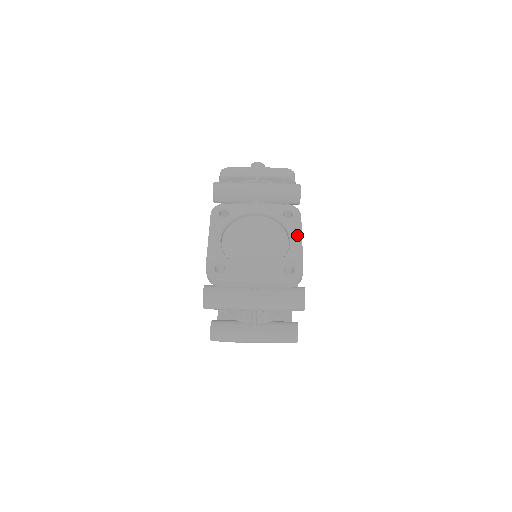
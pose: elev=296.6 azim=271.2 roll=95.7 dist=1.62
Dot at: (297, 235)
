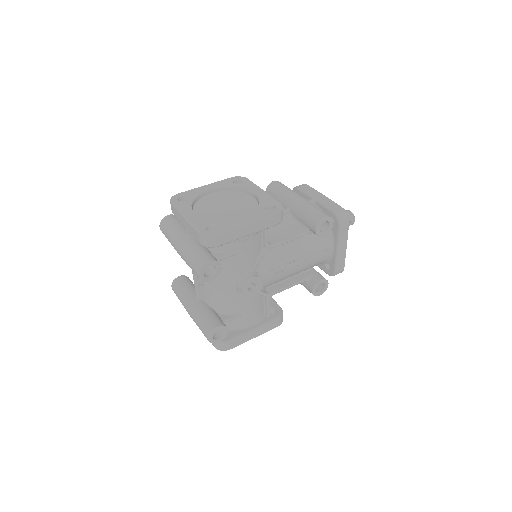
Dot at: (252, 219)
